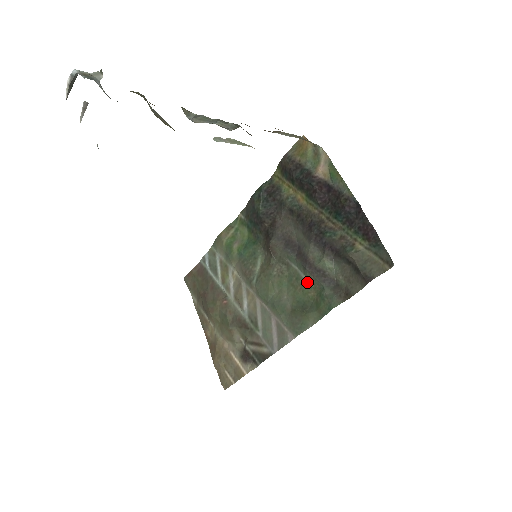
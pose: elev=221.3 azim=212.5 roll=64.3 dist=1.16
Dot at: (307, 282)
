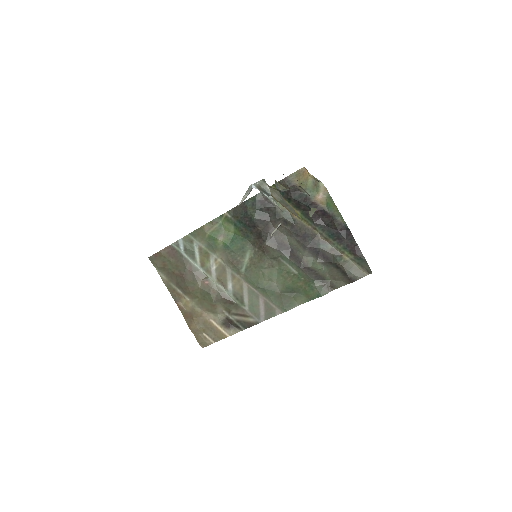
Dot at: (298, 276)
